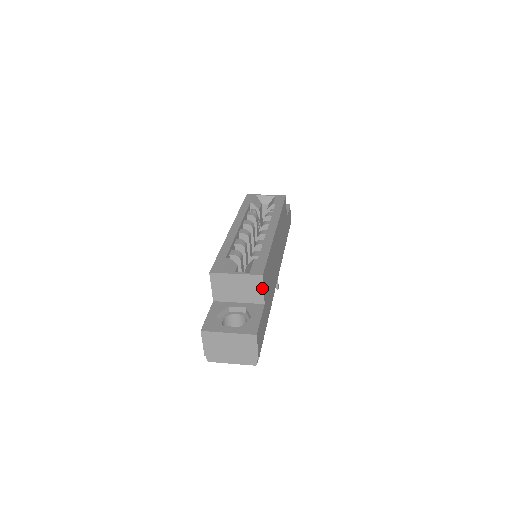
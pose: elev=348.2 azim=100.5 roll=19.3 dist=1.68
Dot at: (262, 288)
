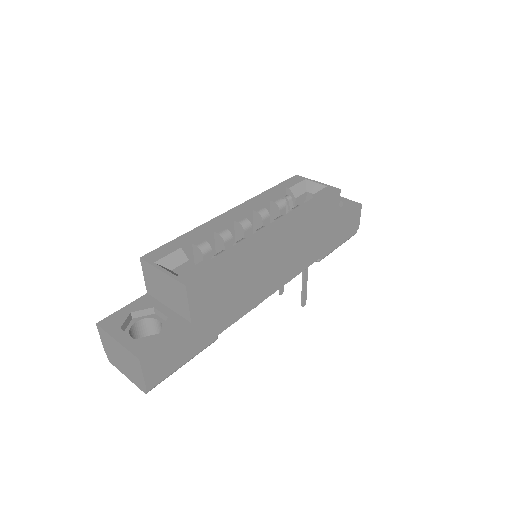
Dot at: (187, 302)
